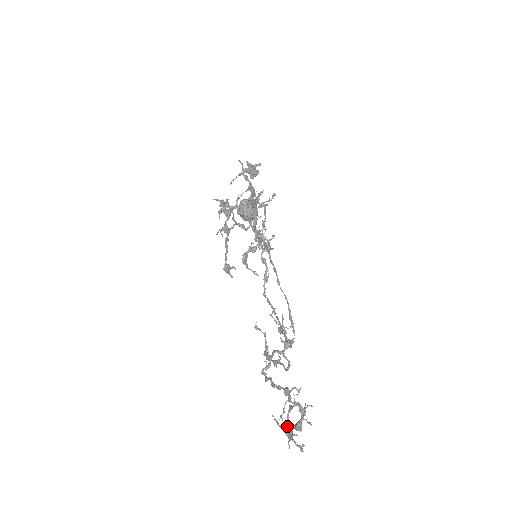
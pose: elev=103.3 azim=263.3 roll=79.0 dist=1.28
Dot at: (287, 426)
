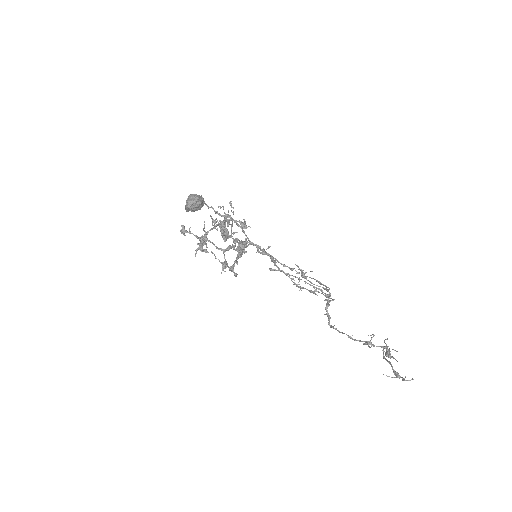
Dot at: (398, 376)
